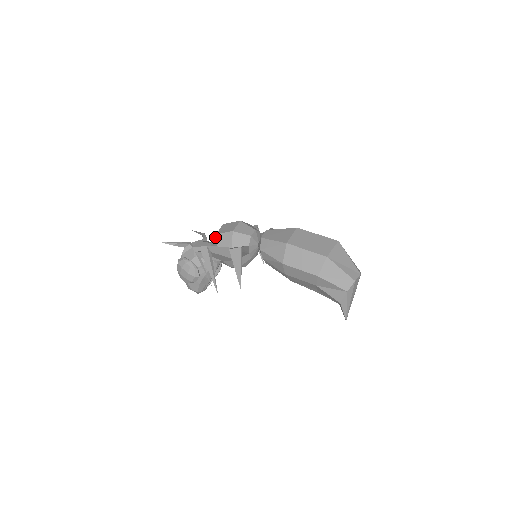
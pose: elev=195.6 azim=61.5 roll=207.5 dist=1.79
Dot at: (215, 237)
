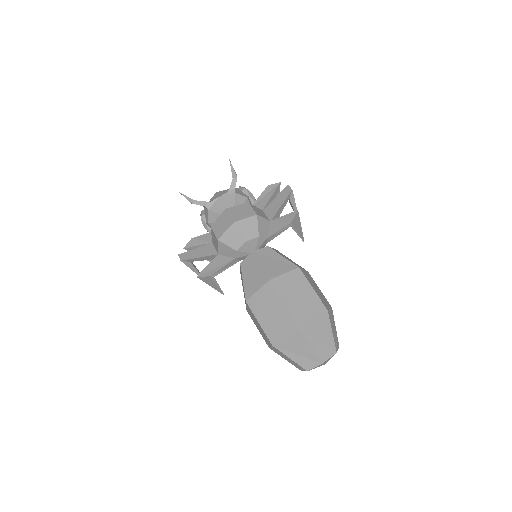
Dot at: (211, 227)
